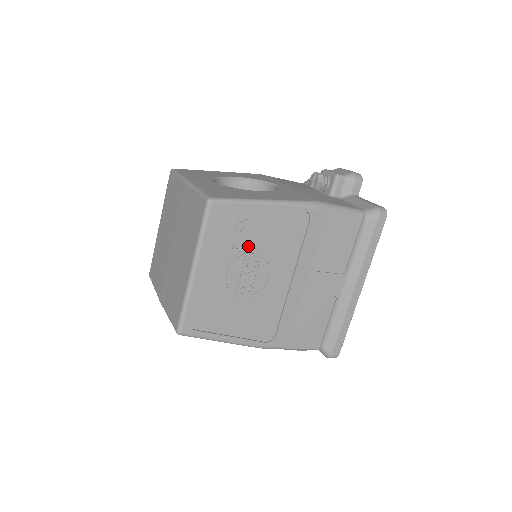
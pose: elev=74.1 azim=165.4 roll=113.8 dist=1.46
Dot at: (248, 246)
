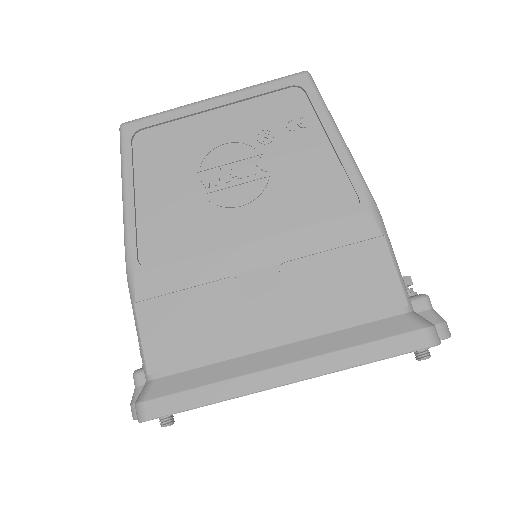
Dot at: (273, 149)
